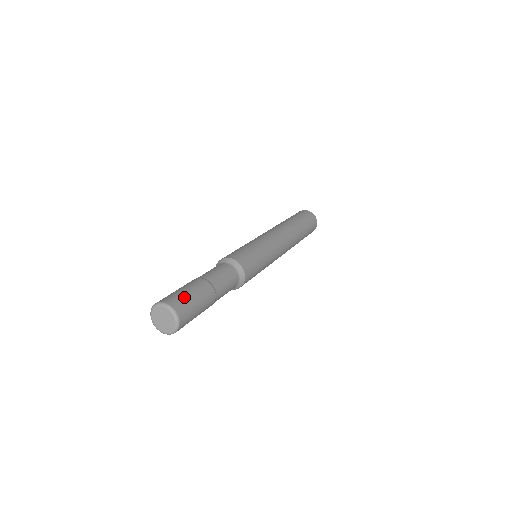
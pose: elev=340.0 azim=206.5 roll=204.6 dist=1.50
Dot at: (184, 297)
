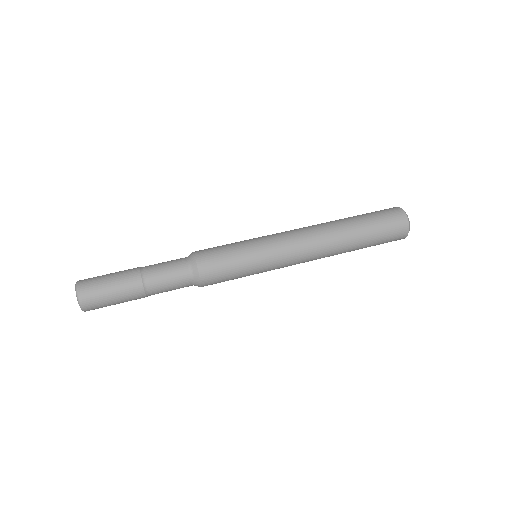
Dot at: (103, 302)
